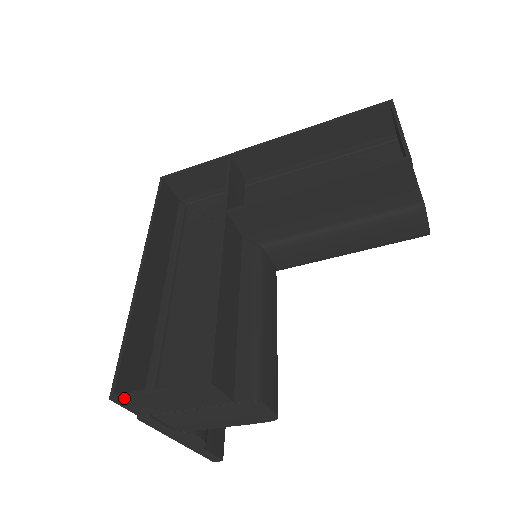
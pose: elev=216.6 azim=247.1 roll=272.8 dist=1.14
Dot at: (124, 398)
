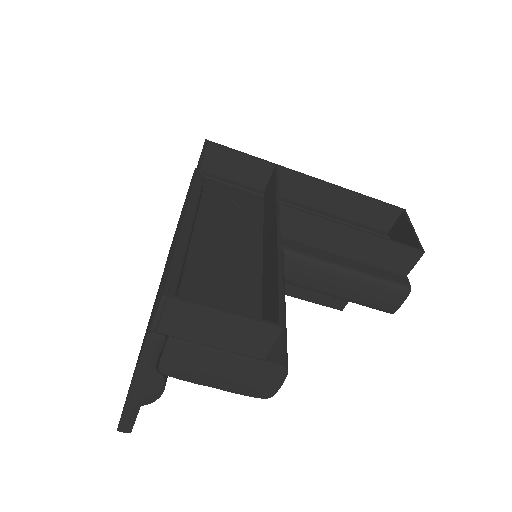
Dot at: (179, 302)
